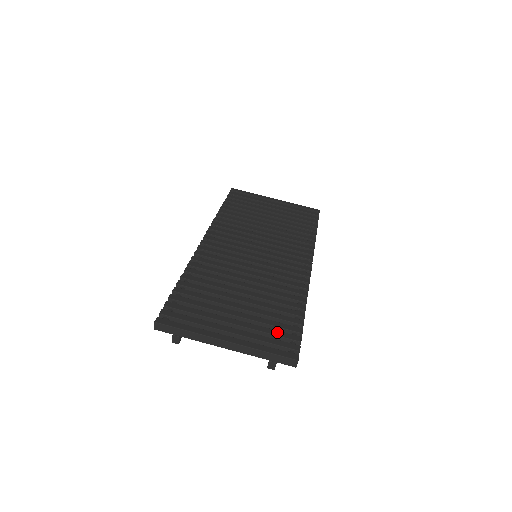
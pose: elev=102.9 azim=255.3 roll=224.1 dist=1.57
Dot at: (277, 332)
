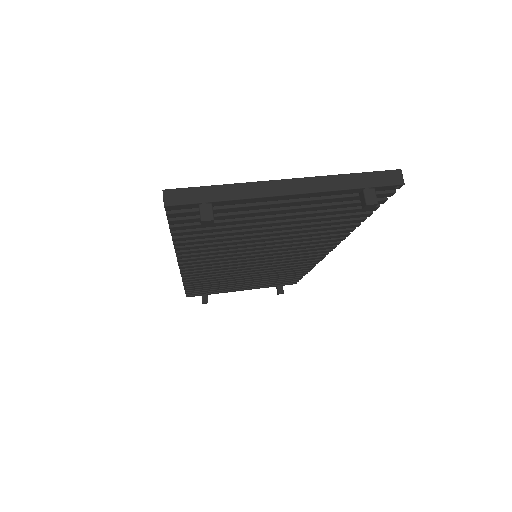
Dot at: occluded
